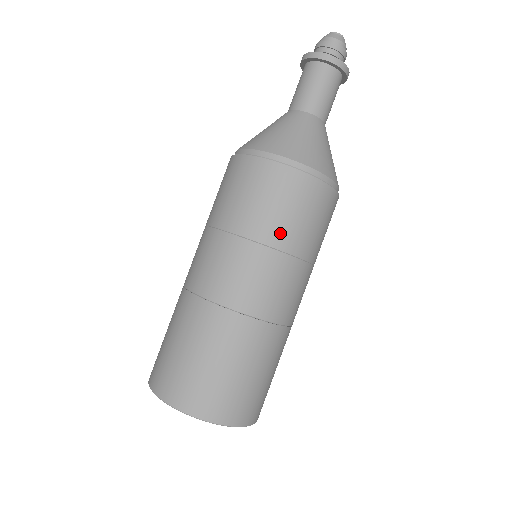
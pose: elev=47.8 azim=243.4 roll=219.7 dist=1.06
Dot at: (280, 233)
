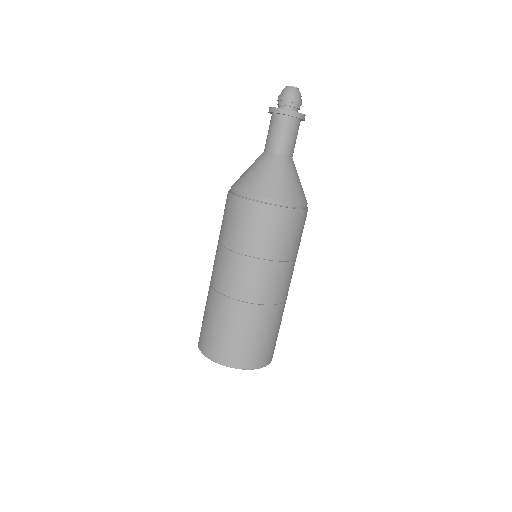
Dot at: (266, 249)
